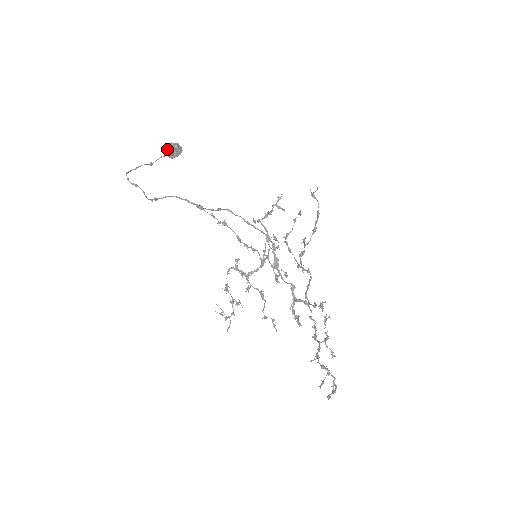
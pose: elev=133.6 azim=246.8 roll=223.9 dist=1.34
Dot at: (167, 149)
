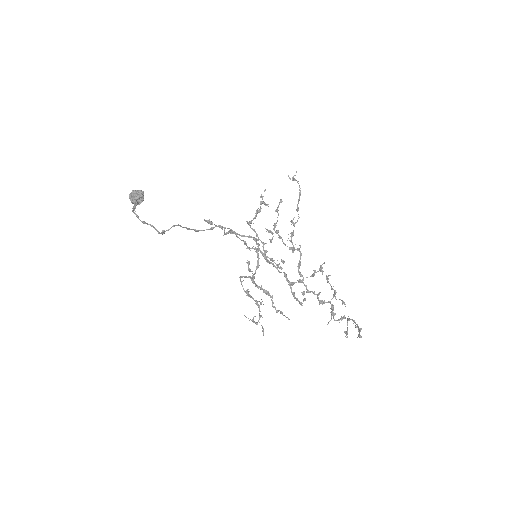
Dot at: (132, 196)
